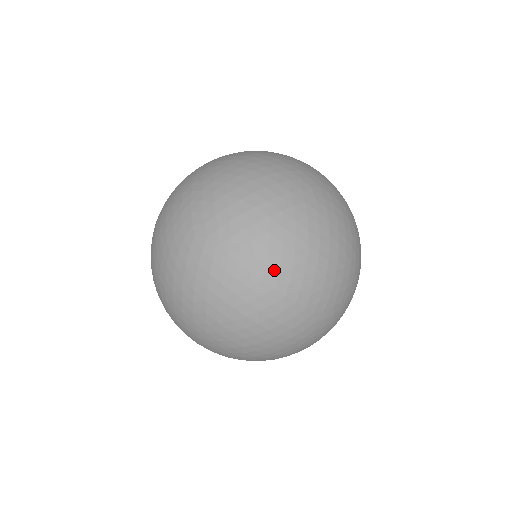
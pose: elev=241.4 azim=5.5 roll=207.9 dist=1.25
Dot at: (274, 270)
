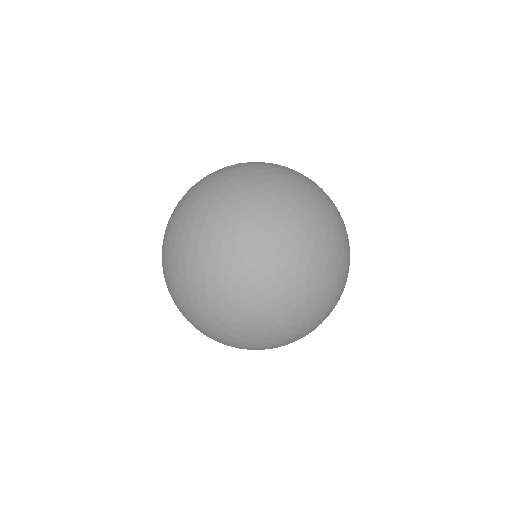
Dot at: (271, 218)
